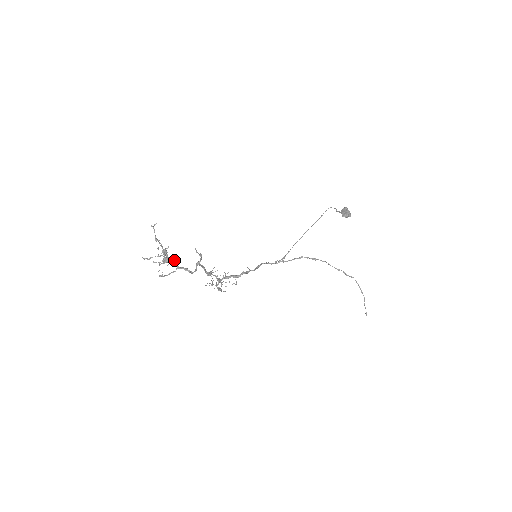
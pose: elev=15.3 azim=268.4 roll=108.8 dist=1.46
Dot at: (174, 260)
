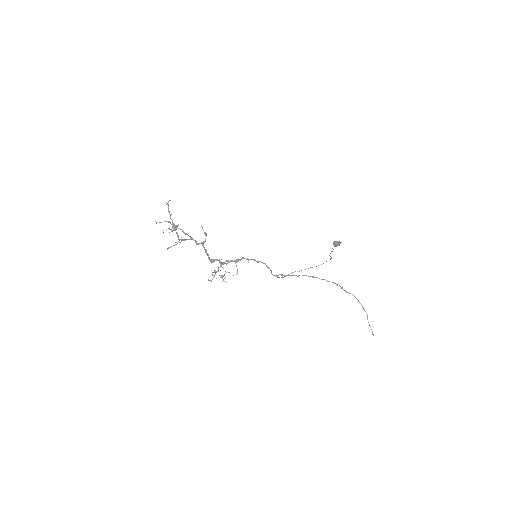
Dot at: (182, 240)
